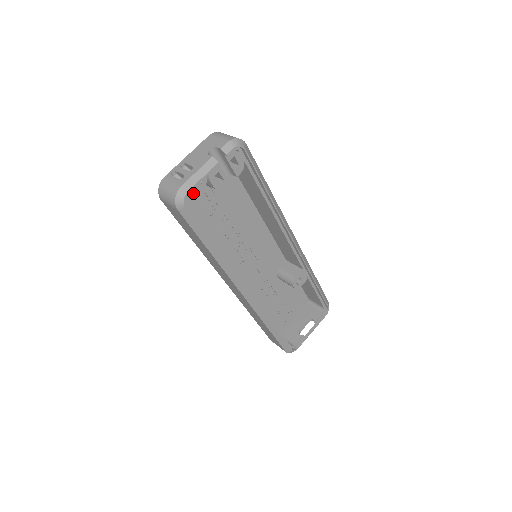
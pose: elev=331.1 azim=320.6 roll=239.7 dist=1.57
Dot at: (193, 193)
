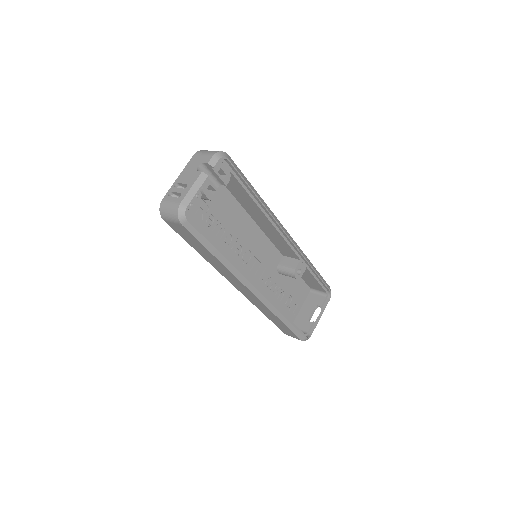
Dot at: (192, 207)
